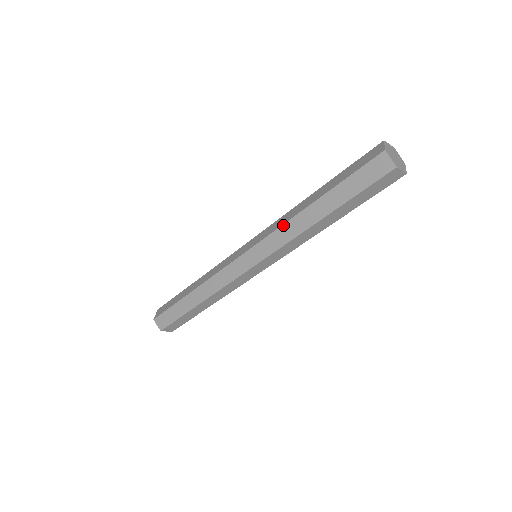
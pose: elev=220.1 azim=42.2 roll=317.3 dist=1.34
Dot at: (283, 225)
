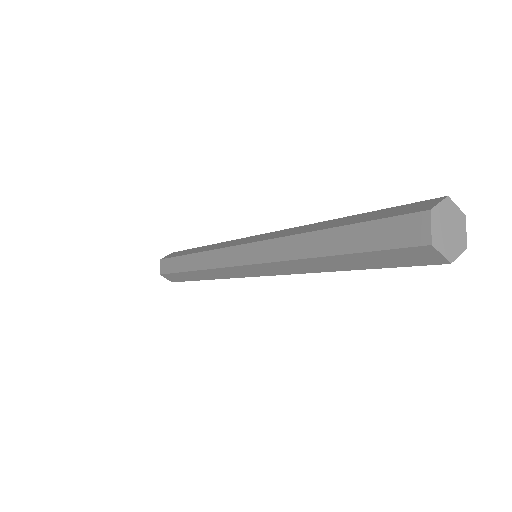
Dot at: (283, 262)
